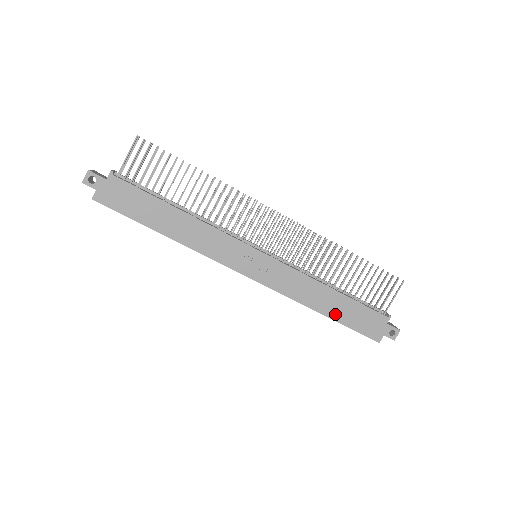
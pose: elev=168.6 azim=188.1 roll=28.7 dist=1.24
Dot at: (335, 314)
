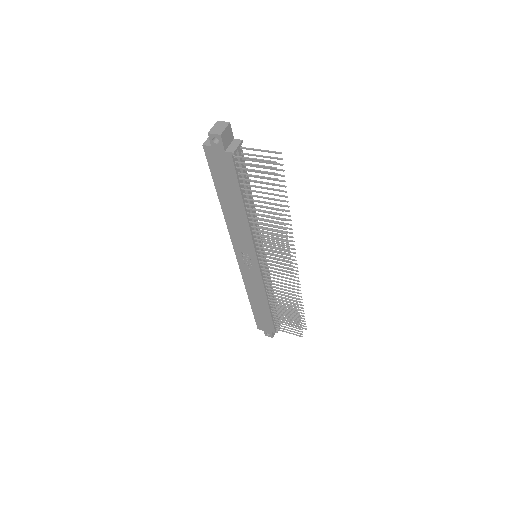
Dot at: (255, 307)
